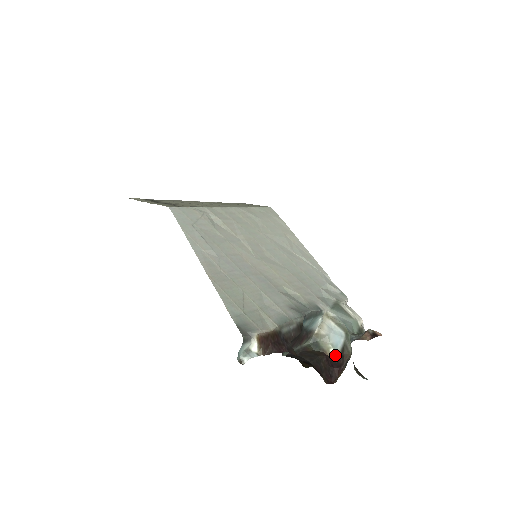
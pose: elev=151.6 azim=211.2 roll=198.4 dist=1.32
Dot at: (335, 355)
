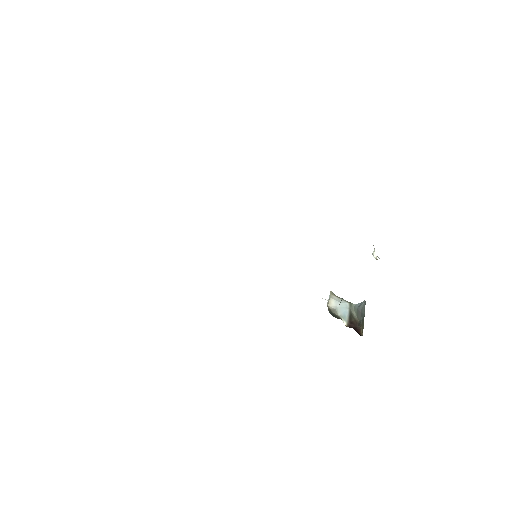
Dot at: (346, 323)
